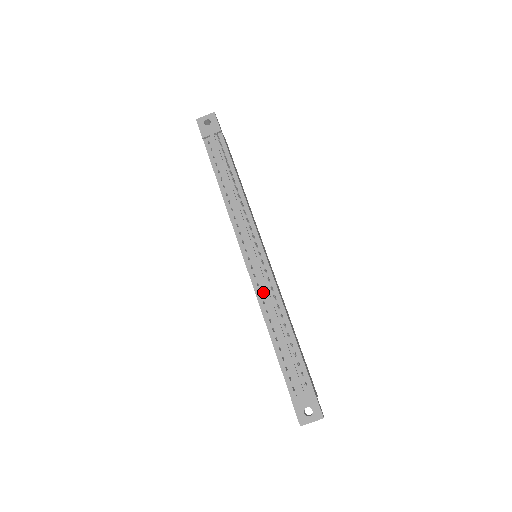
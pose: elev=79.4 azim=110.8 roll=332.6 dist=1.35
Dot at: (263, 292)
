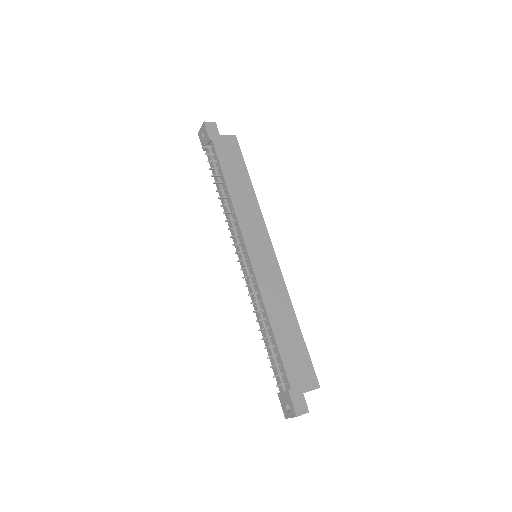
Dot at: (254, 295)
